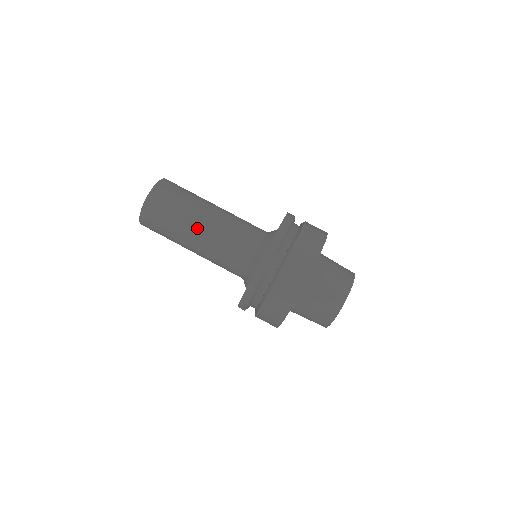
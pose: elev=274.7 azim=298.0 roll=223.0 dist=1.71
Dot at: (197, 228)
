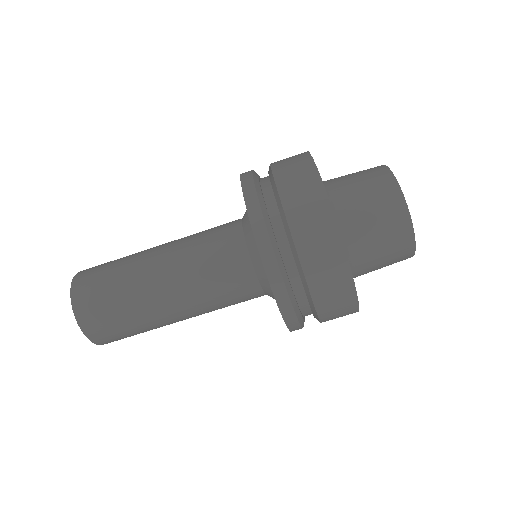
Dot at: (154, 275)
